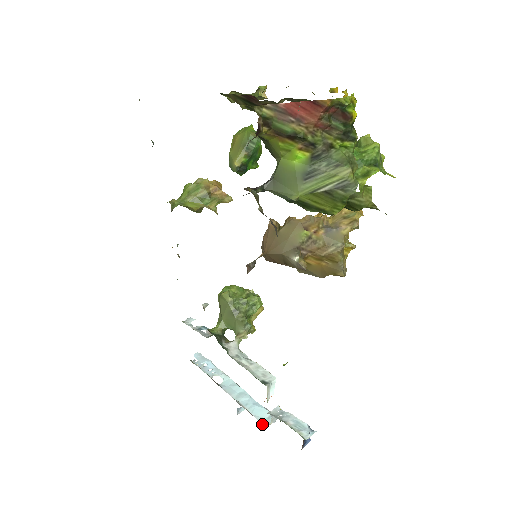
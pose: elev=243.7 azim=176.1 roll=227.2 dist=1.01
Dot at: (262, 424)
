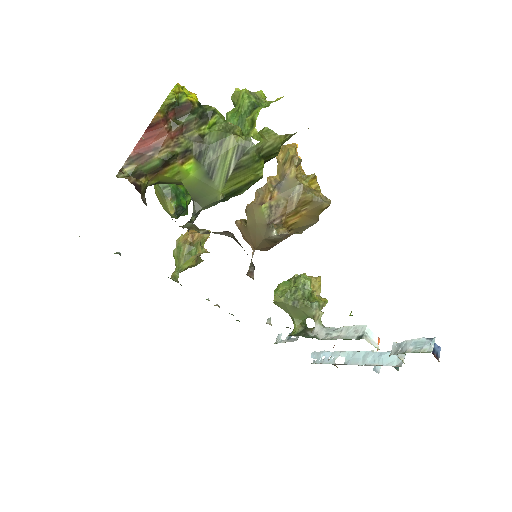
Dot at: (397, 366)
